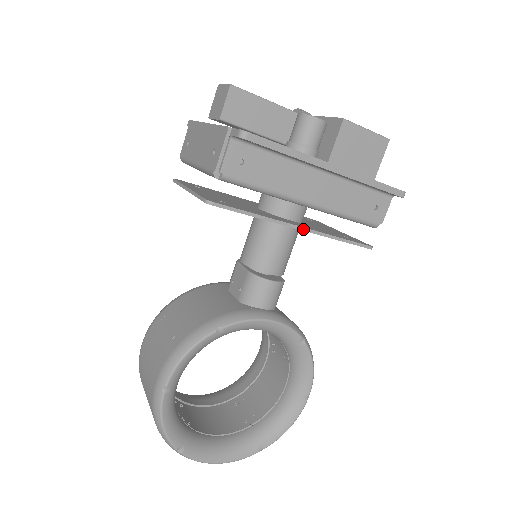
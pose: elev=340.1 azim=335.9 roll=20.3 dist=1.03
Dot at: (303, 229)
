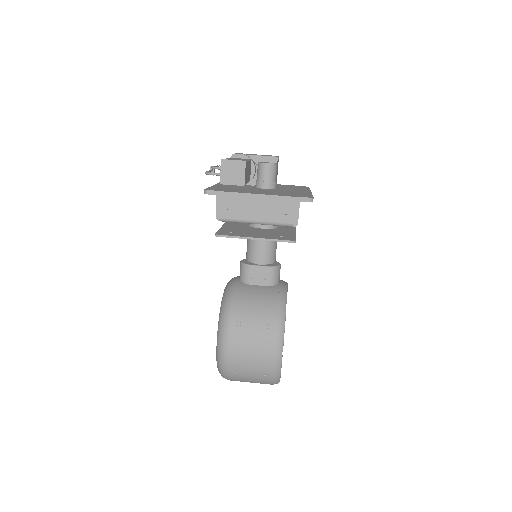
Dot at: occluded
